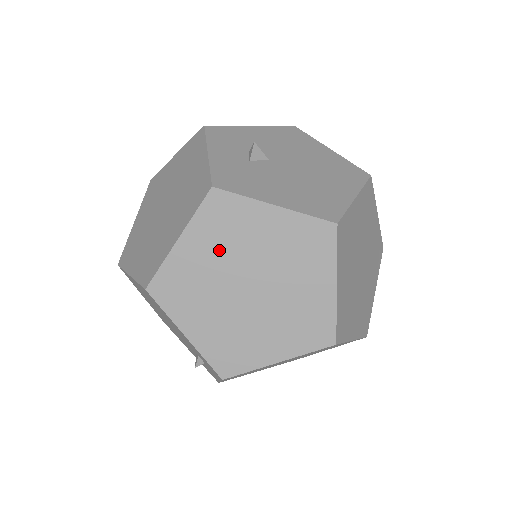
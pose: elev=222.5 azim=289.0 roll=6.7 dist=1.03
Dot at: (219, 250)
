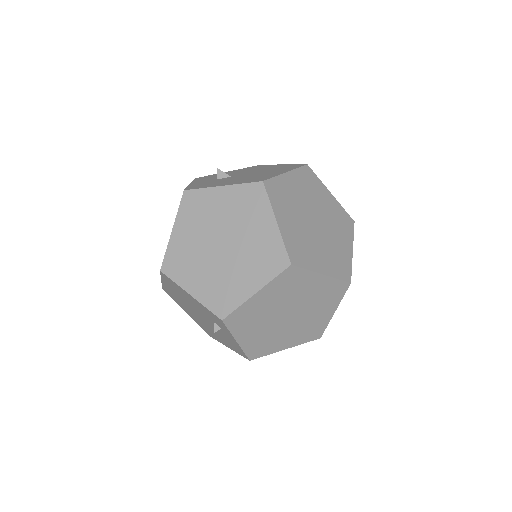
Dot at: (197, 227)
